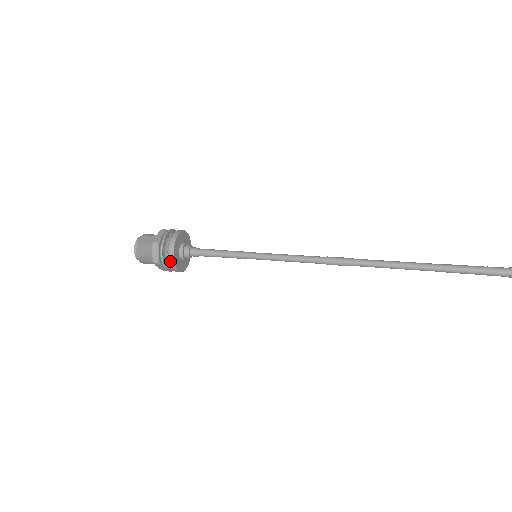
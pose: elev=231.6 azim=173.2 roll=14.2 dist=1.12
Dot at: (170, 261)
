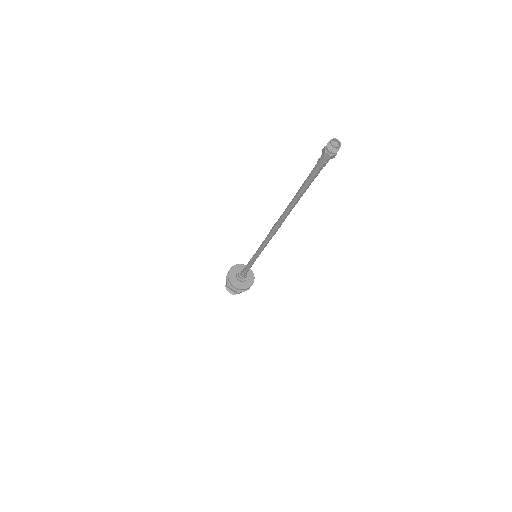
Dot at: (228, 280)
